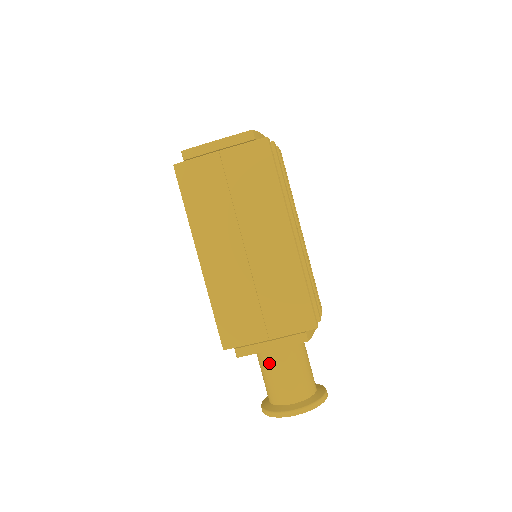
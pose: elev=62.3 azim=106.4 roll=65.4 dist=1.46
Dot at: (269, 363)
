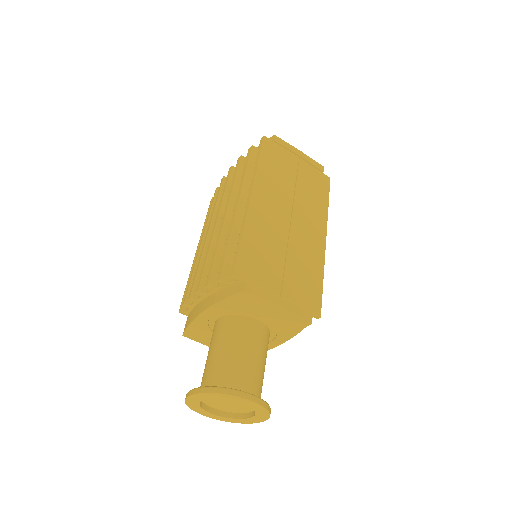
Dot at: (240, 338)
